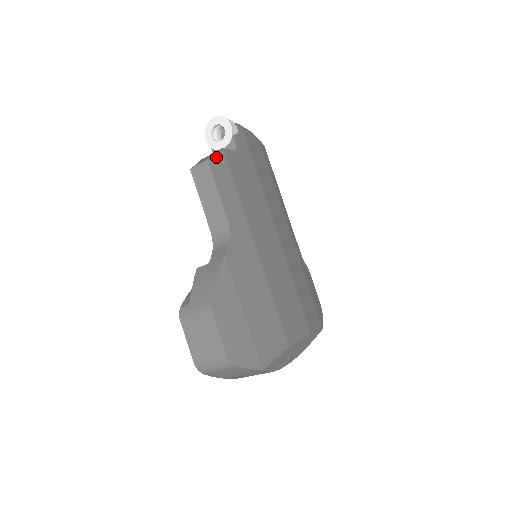
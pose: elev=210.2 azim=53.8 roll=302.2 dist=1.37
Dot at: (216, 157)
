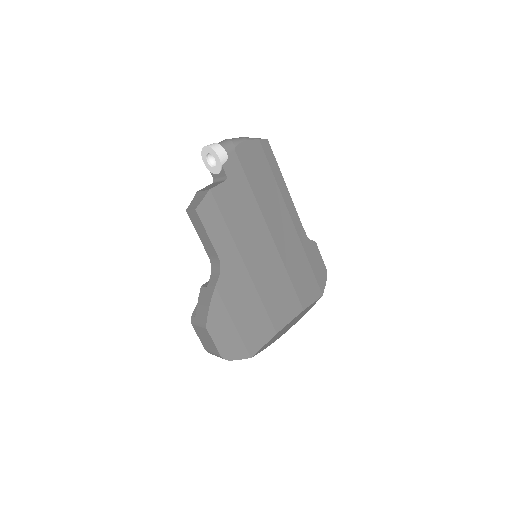
Dot at: (204, 202)
